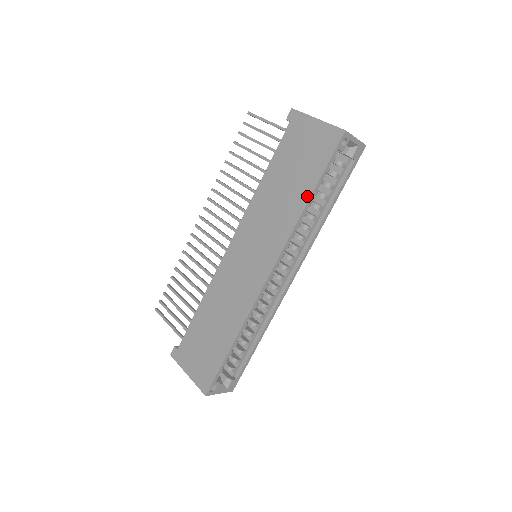
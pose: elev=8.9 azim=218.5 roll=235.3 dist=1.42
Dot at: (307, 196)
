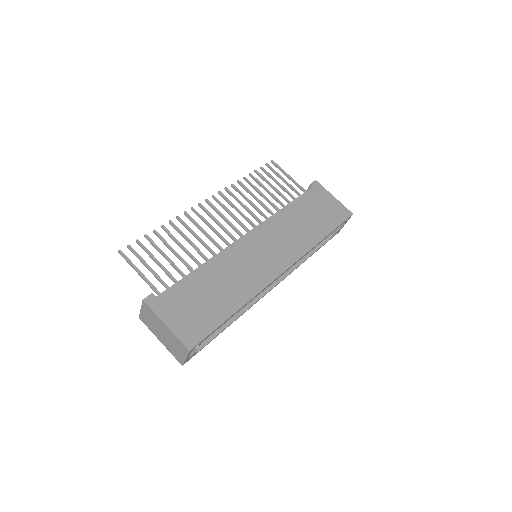
Dot at: (323, 235)
